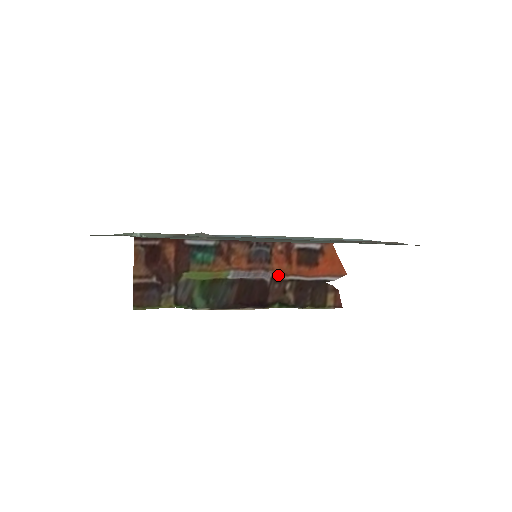
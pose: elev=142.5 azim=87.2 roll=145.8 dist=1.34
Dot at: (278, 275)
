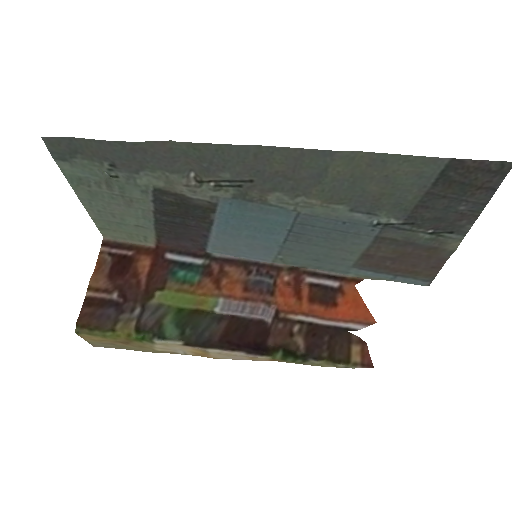
Dot at: (283, 312)
